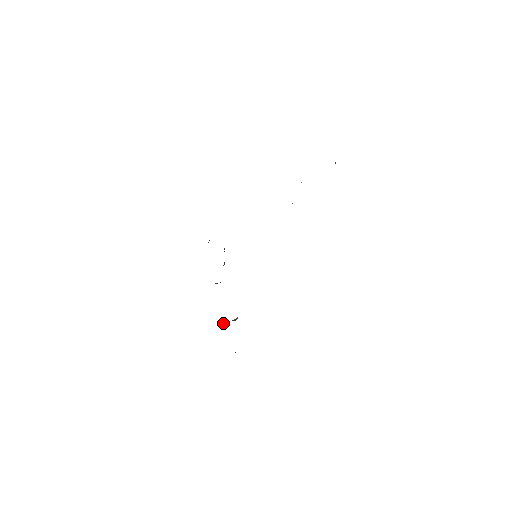
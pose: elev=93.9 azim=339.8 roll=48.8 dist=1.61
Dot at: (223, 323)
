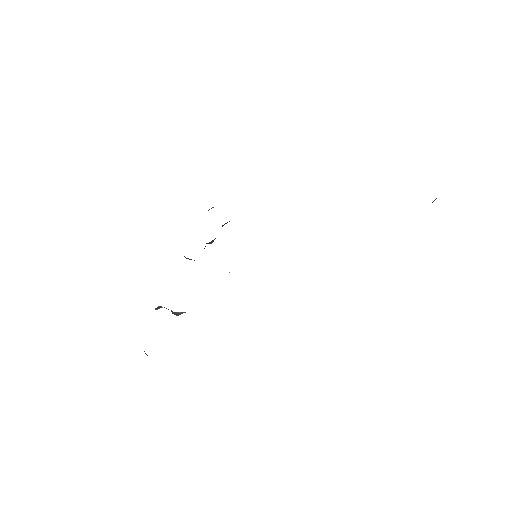
Dot at: (158, 307)
